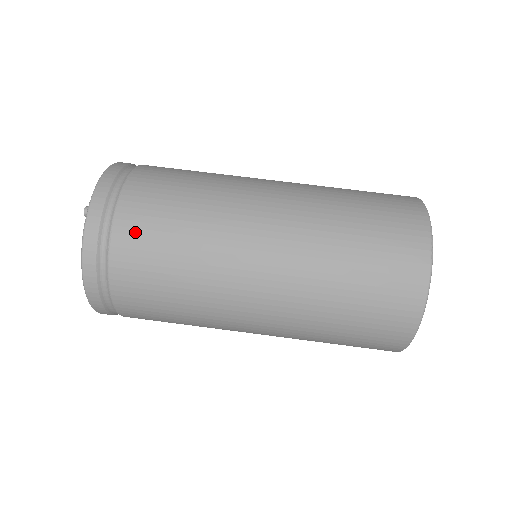
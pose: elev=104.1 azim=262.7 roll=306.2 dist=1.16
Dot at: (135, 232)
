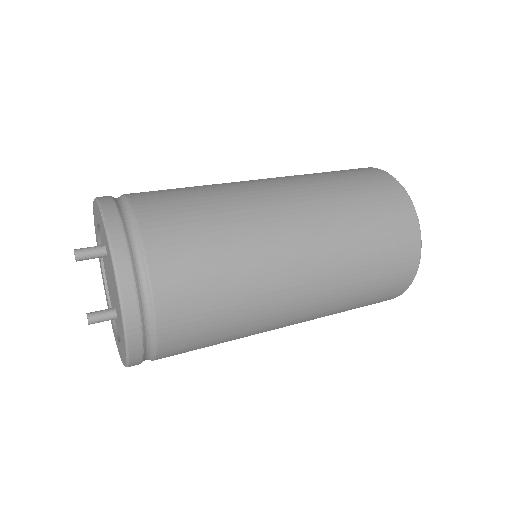
Dot at: (164, 224)
